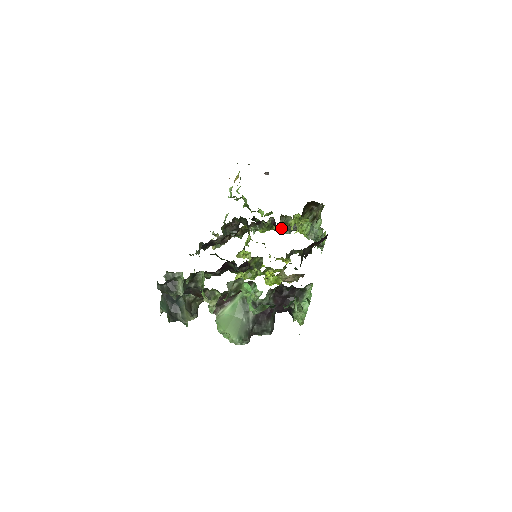
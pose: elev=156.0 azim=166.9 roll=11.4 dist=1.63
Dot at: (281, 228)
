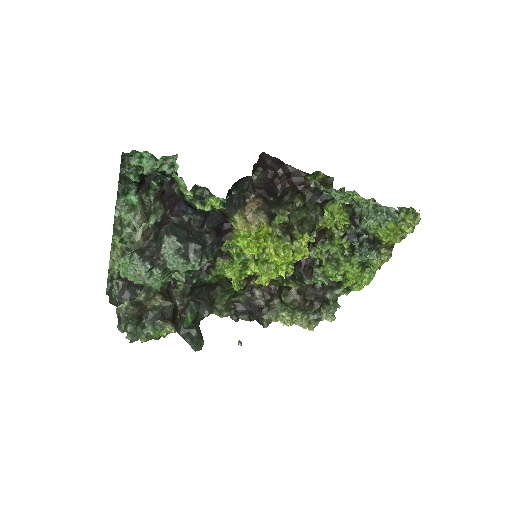
Dot at: (353, 254)
